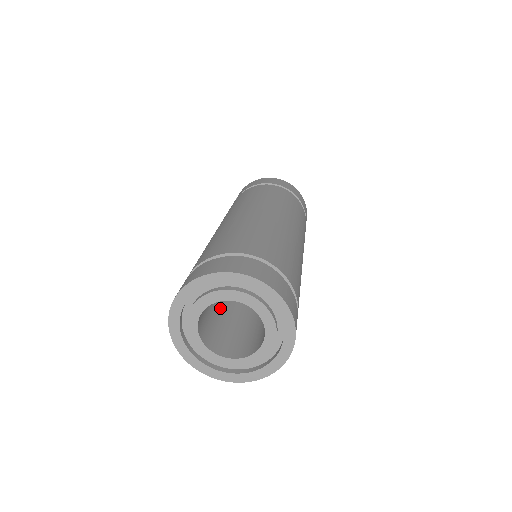
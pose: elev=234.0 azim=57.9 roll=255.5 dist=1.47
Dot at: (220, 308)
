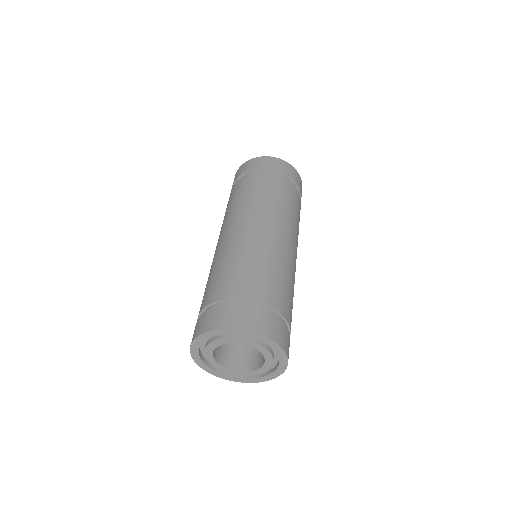
Dot at: occluded
